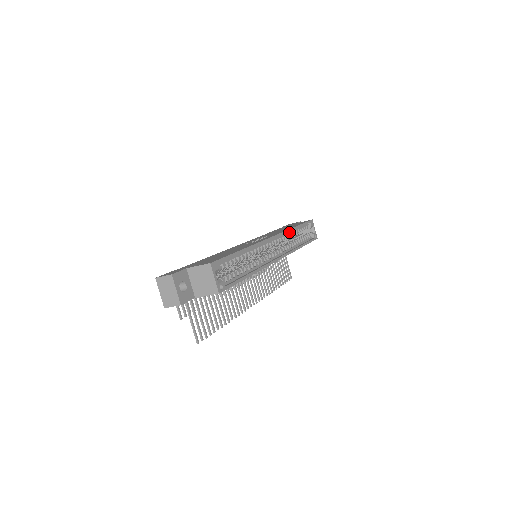
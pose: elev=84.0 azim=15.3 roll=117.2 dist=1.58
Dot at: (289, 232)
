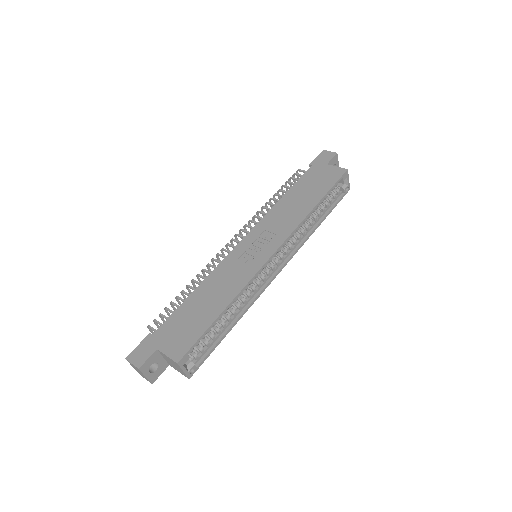
Dot at: (303, 219)
